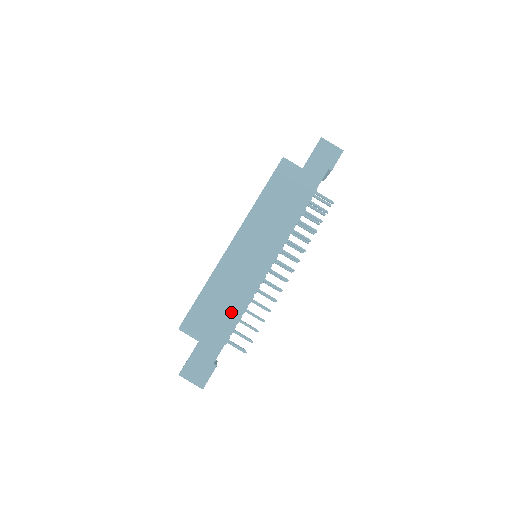
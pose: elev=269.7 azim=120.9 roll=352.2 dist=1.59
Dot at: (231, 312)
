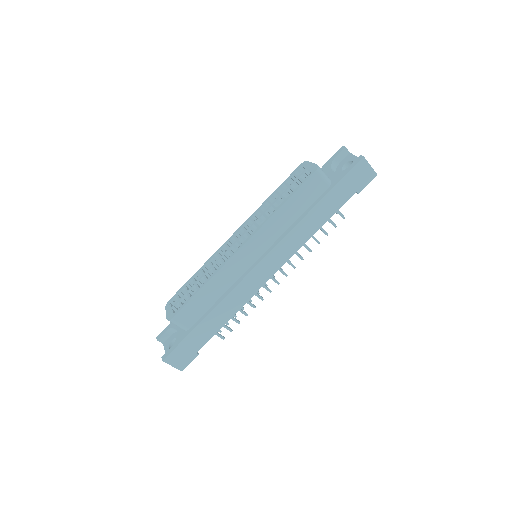
Dot at: (223, 313)
